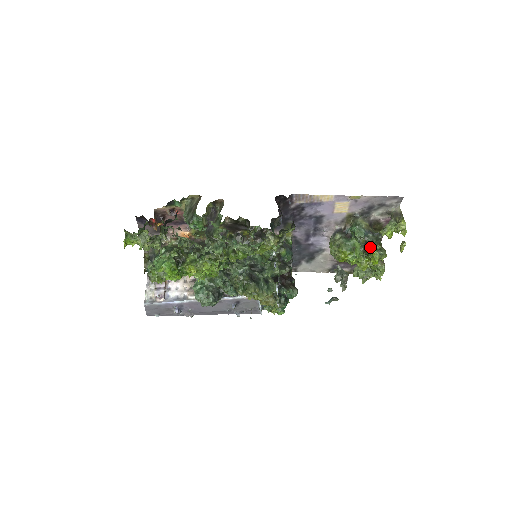
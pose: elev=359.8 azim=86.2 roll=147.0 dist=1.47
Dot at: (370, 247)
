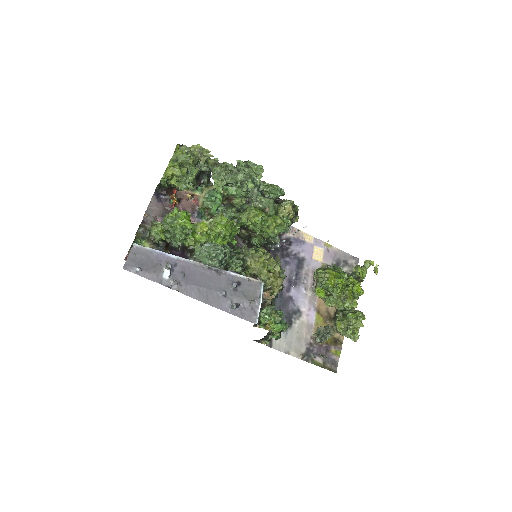
Dot at: (350, 276)
